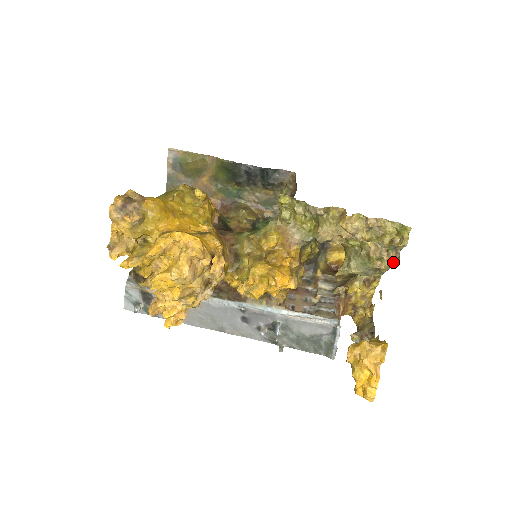
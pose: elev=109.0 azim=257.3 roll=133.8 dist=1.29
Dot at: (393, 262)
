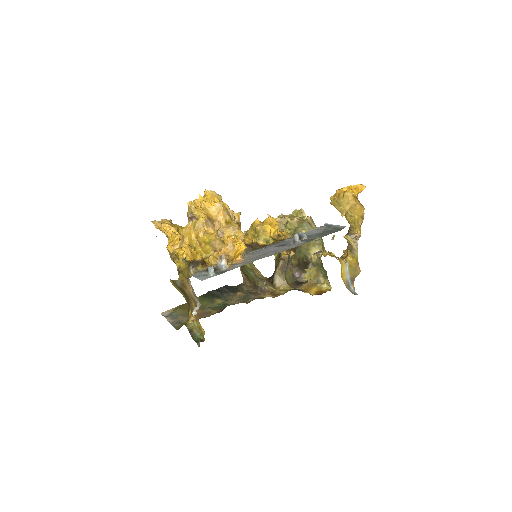
Dot at: occluded
